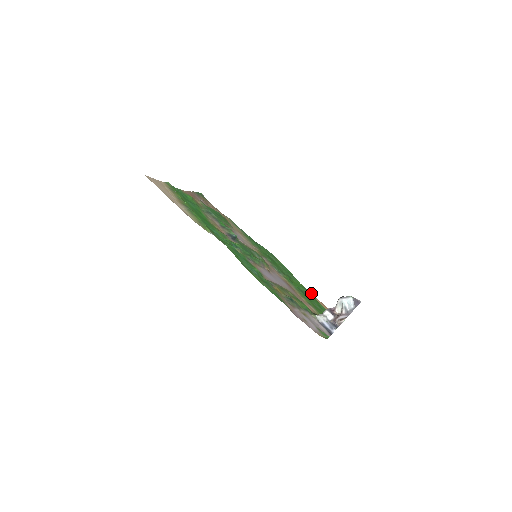
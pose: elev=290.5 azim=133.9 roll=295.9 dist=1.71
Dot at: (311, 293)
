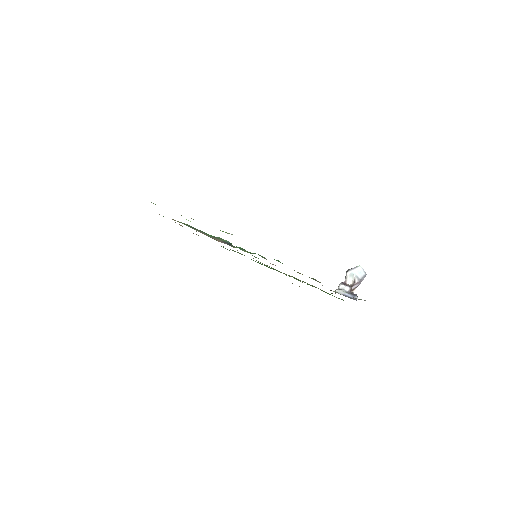
Dot at: occluded
